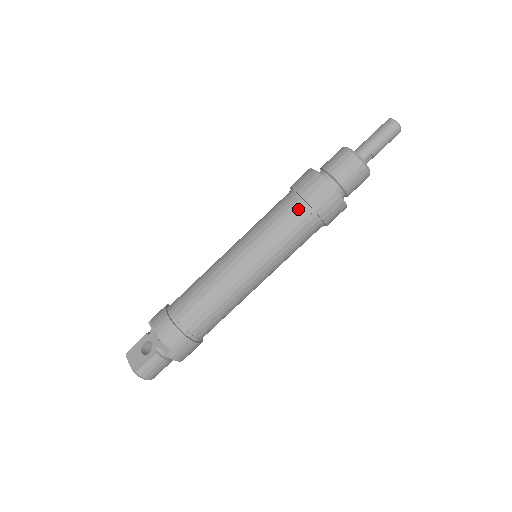
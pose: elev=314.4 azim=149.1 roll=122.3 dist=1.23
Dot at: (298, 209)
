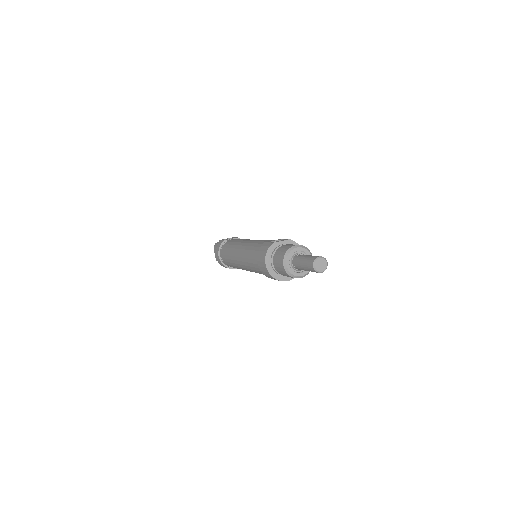
Dot at: (259, 269)
